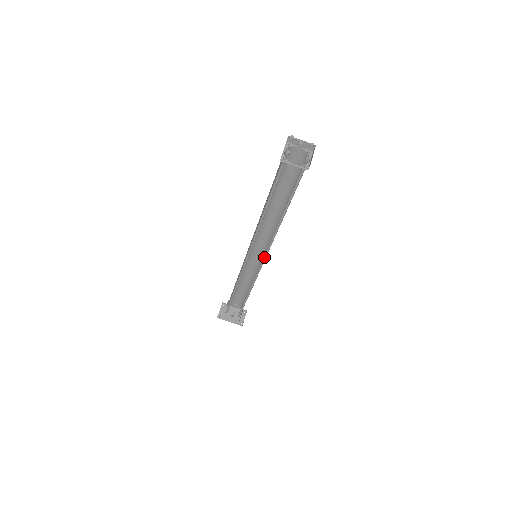
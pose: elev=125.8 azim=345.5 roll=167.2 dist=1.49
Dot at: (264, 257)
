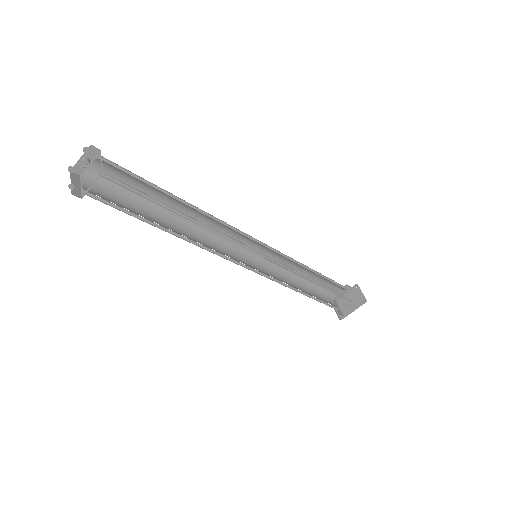
Dot at: (254, 251)
